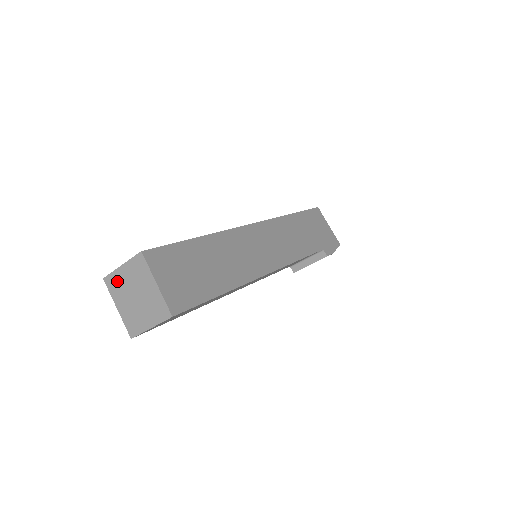
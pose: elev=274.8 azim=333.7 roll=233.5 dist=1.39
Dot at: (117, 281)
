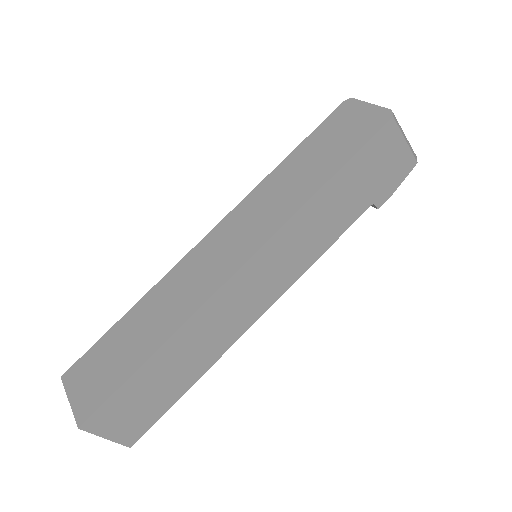
Dot at: occluded
